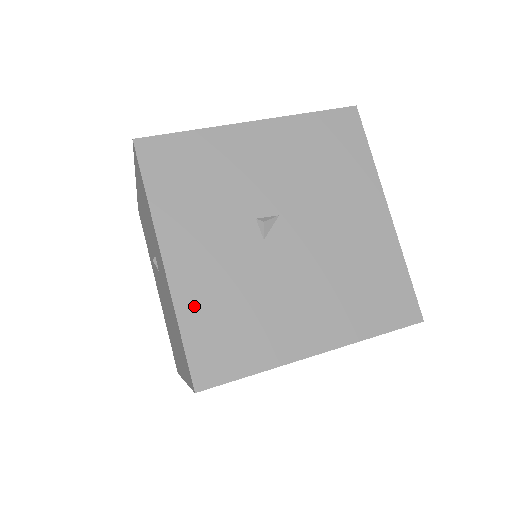
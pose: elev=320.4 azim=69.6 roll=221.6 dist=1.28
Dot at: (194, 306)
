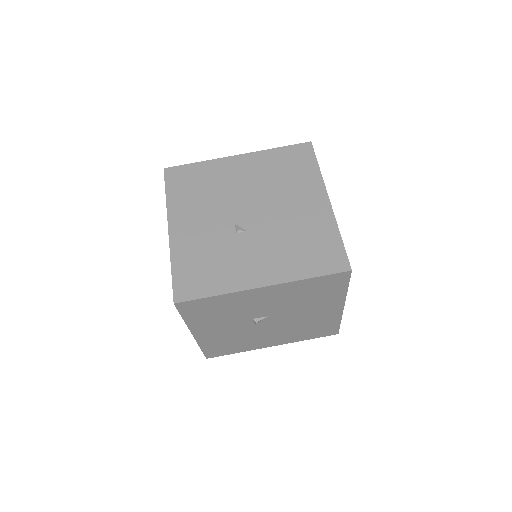
Dot at: (209, 343)
